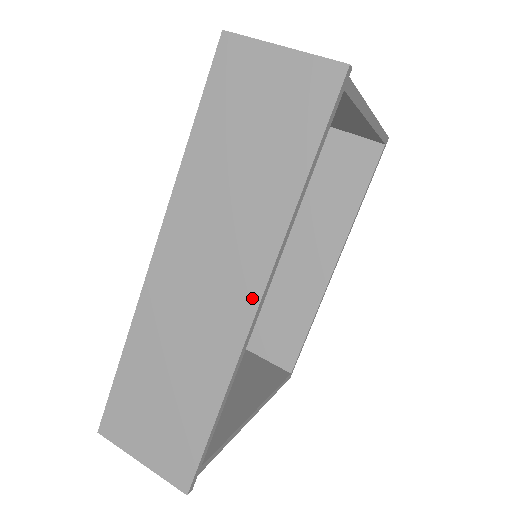
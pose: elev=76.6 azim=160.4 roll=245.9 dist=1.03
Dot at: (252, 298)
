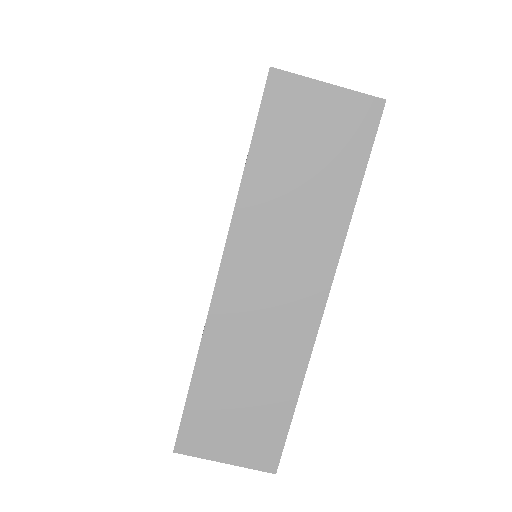
Dot at: (321, 295)
